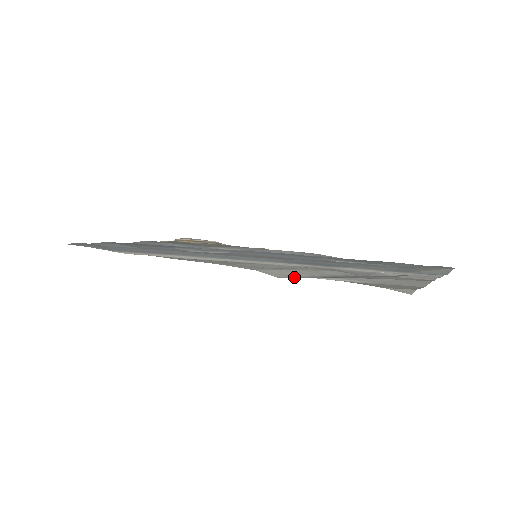
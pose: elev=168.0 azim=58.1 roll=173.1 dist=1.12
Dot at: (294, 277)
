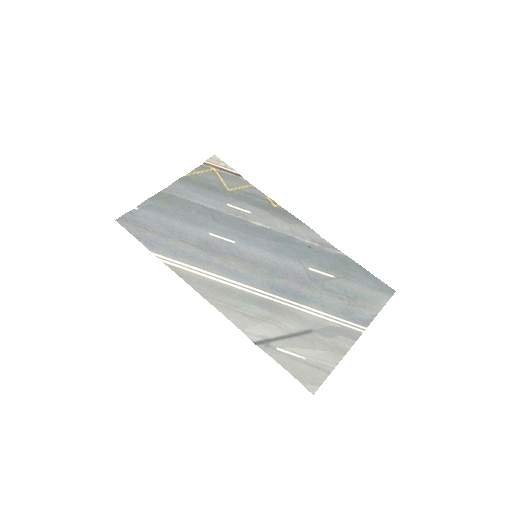
Dot at: (263, 339)
